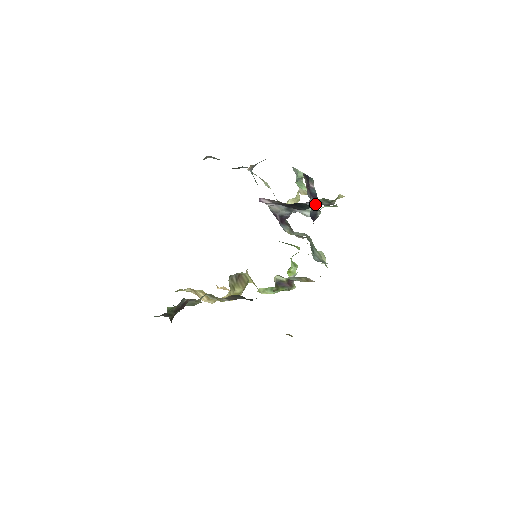
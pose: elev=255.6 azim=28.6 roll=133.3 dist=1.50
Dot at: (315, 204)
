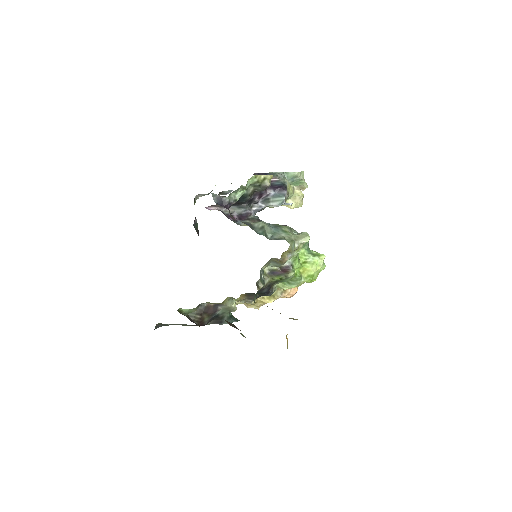
Dot at: (279, 193)
